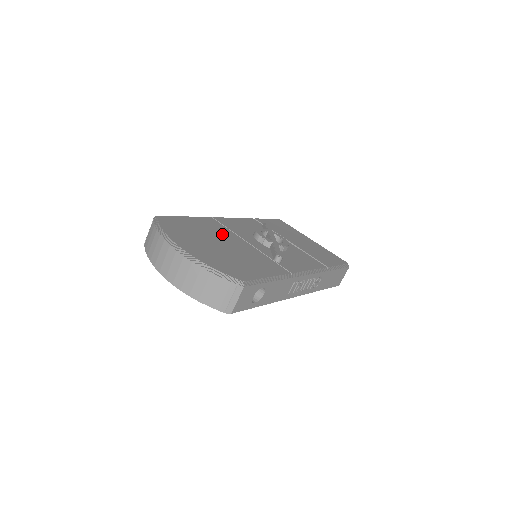
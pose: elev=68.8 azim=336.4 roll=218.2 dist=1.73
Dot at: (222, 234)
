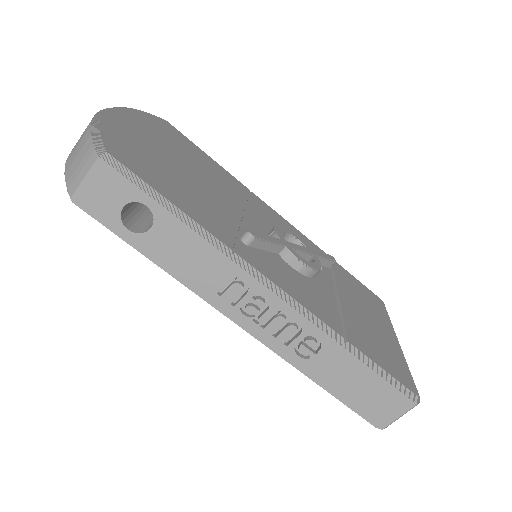
Dot at: (221, 184)
